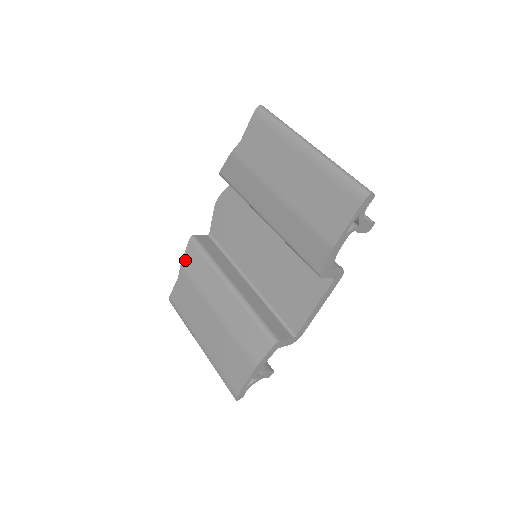
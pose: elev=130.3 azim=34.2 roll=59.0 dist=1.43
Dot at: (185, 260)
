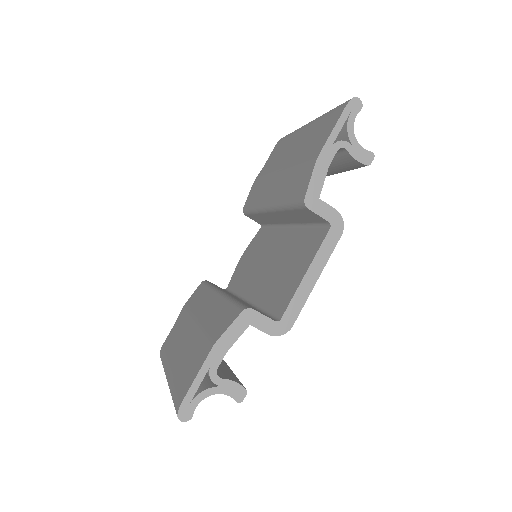
Dot at: (189, 299)
